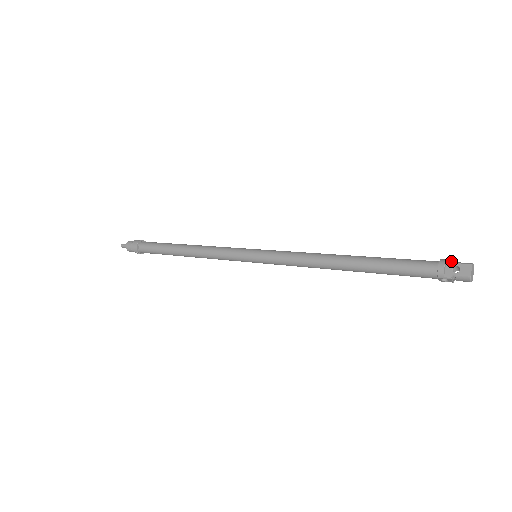
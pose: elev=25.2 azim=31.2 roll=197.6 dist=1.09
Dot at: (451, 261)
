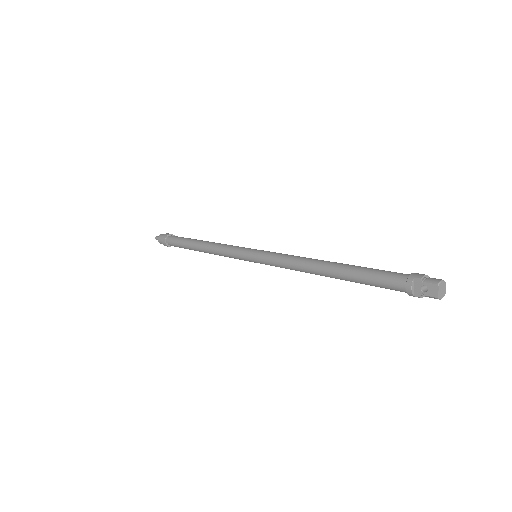
Dot at: (418, 279)
